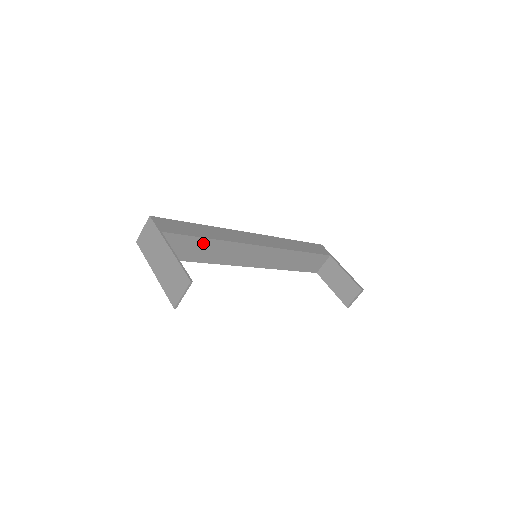
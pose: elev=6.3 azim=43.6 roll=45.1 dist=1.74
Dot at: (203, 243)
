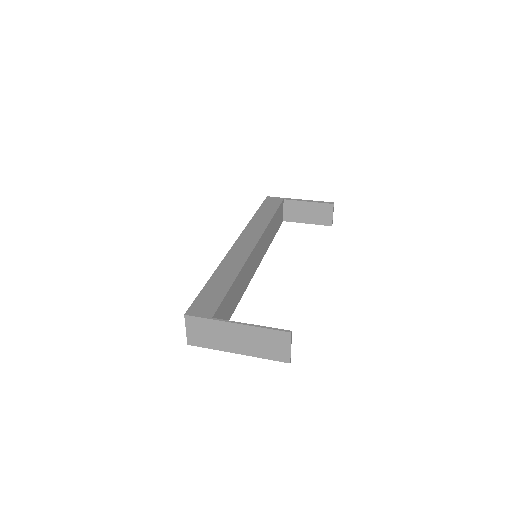
Dot at: (232, 290)
